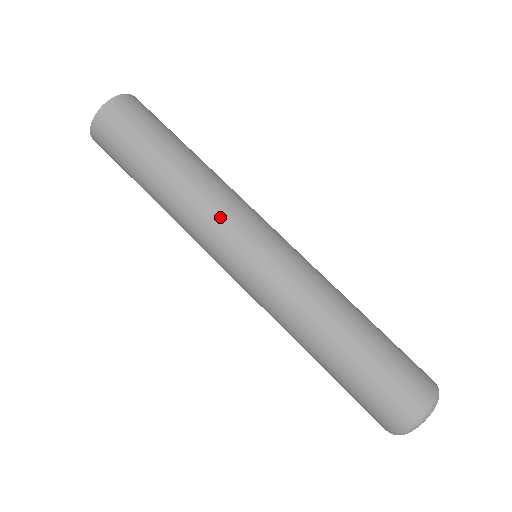
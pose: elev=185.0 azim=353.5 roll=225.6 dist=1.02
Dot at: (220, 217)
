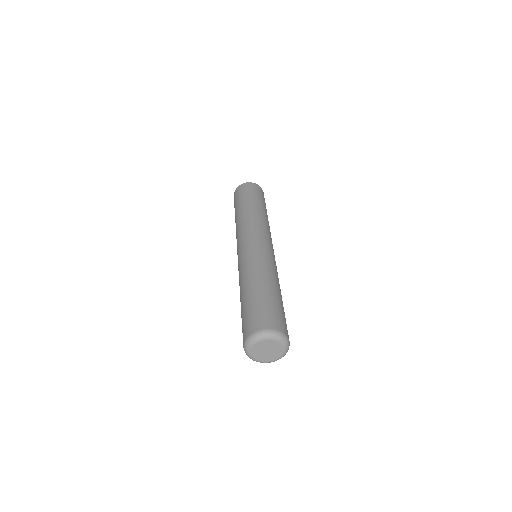
Dot at: (255, 226)
